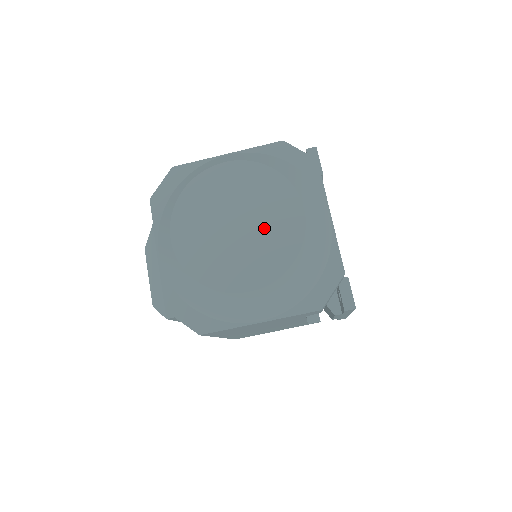
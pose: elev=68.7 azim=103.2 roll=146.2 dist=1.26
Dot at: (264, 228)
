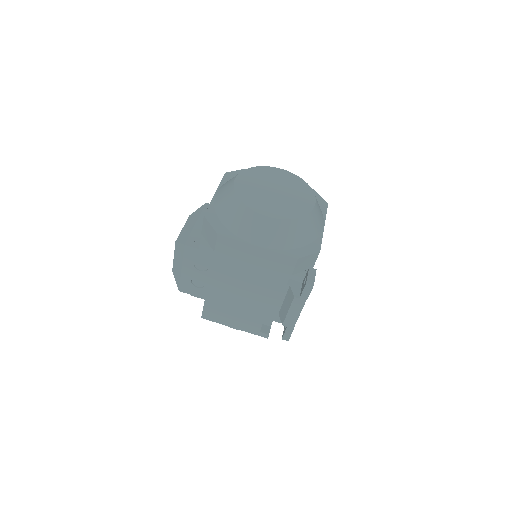
Dot at: (290, 199)
